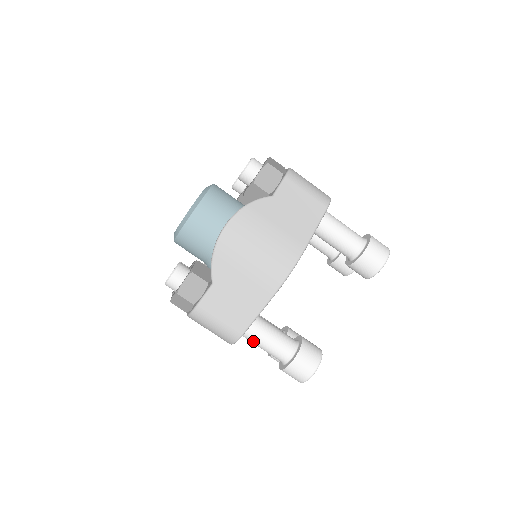
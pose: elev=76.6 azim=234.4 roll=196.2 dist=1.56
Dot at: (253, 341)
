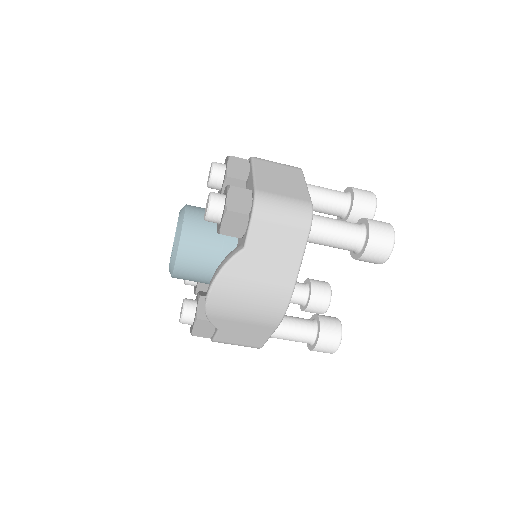
Dot at: occluded
